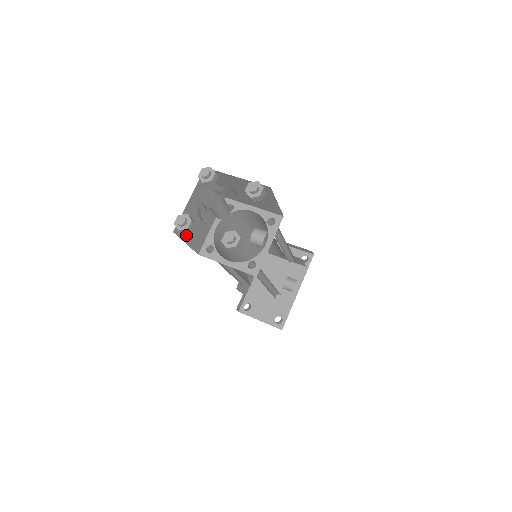
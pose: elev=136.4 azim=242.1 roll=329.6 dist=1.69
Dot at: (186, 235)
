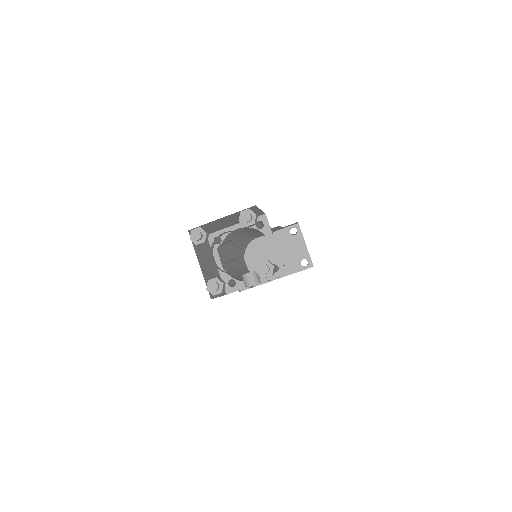
Dot at: occluded
